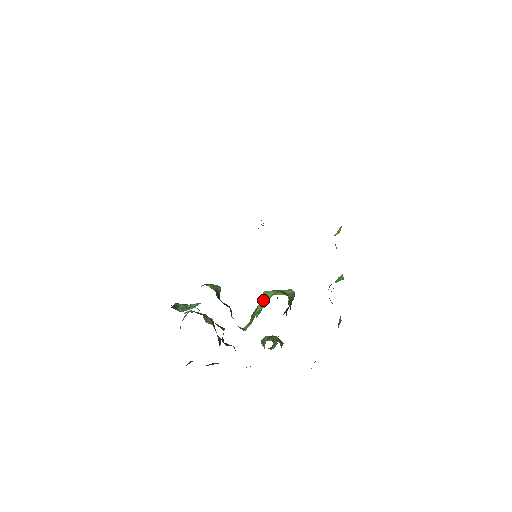
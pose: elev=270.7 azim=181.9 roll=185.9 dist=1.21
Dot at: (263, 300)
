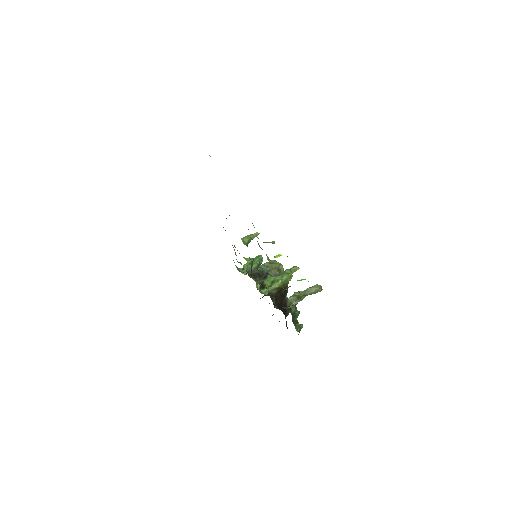
Dot at: occluded
